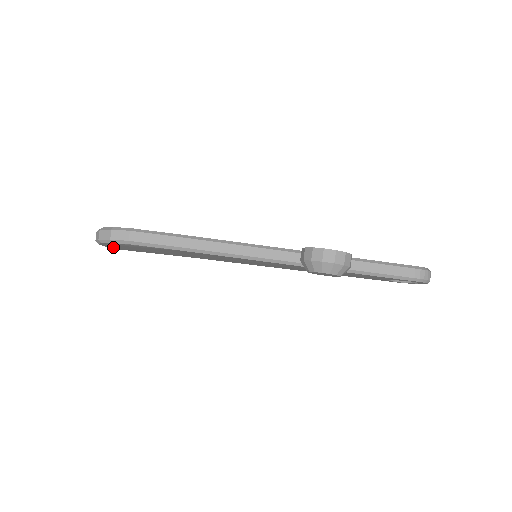
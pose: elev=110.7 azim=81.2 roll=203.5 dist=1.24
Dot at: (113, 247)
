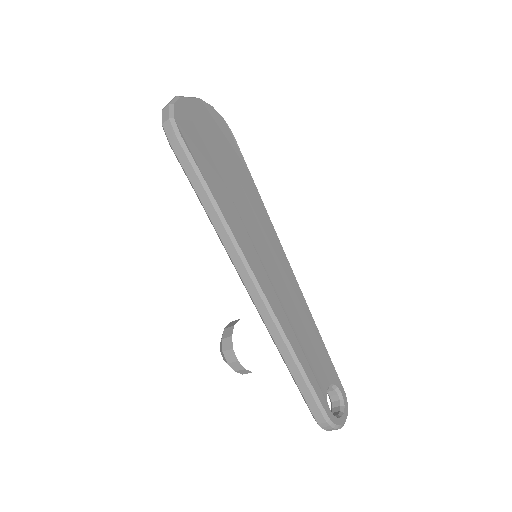
Dot at: occluded
